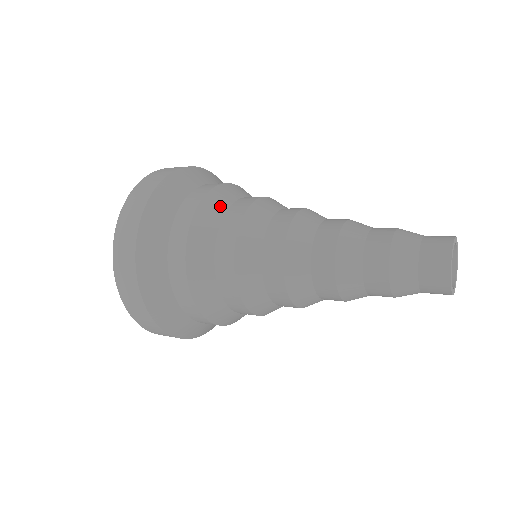
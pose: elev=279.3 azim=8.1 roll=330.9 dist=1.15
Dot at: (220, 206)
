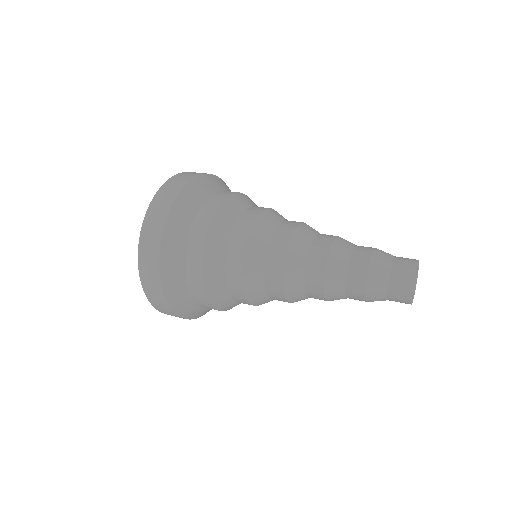
Dot at: (226, 227)
